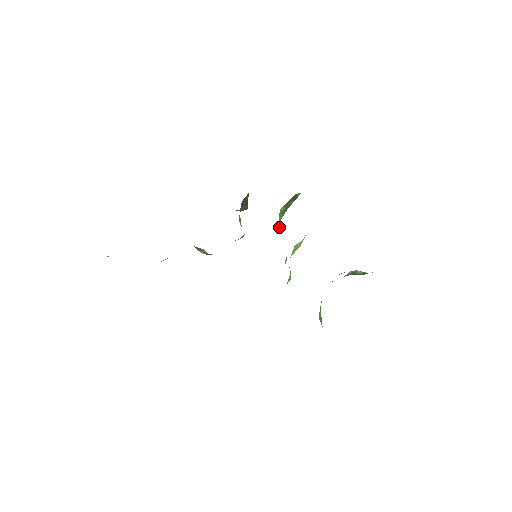
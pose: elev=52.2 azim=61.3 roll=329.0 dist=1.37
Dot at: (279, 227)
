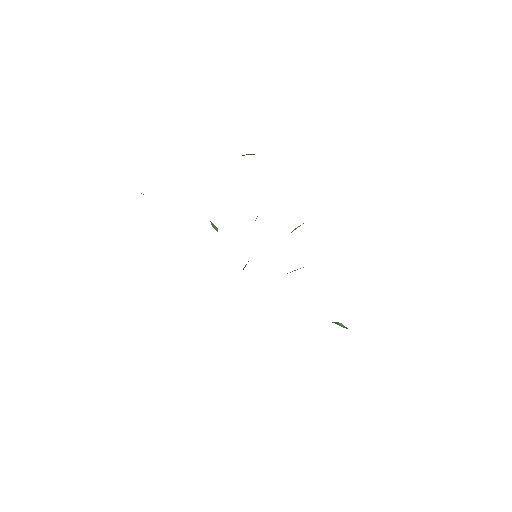
Dot at: occluded
